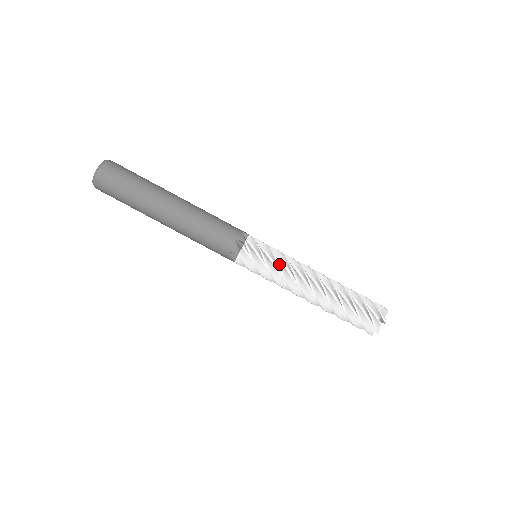
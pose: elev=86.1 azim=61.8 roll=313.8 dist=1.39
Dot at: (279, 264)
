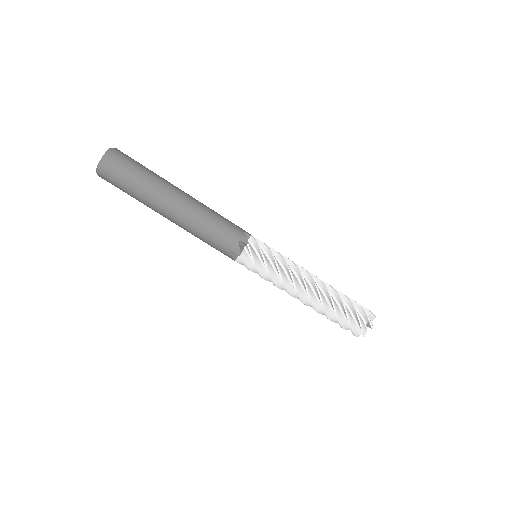
Dot at: (279, 267)
